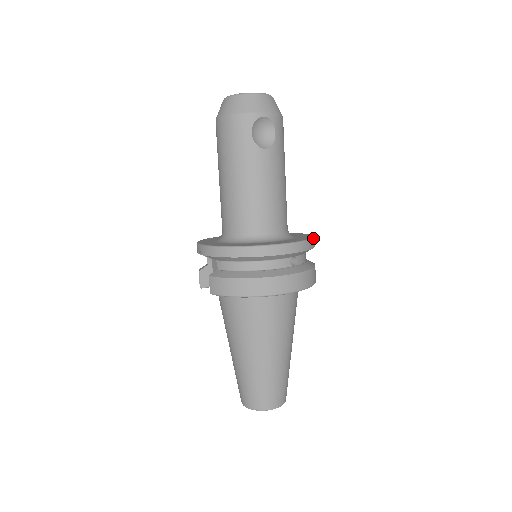
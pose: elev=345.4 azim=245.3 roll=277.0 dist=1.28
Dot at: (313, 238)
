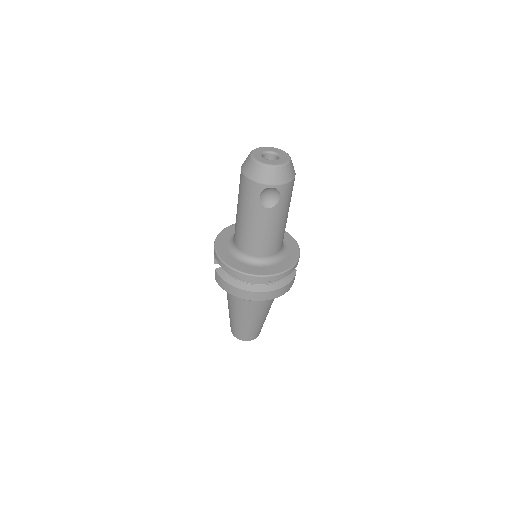
Dot at: (294, 266)
